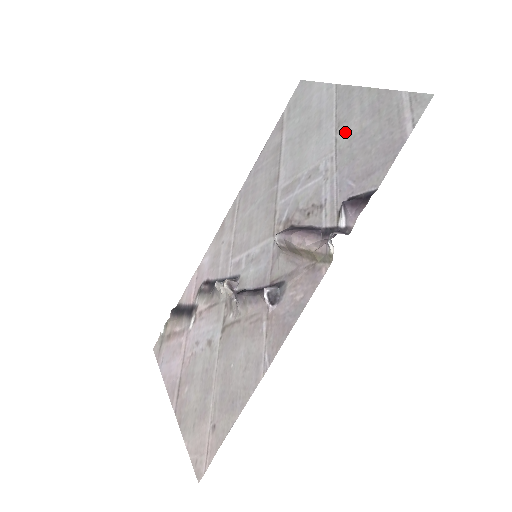
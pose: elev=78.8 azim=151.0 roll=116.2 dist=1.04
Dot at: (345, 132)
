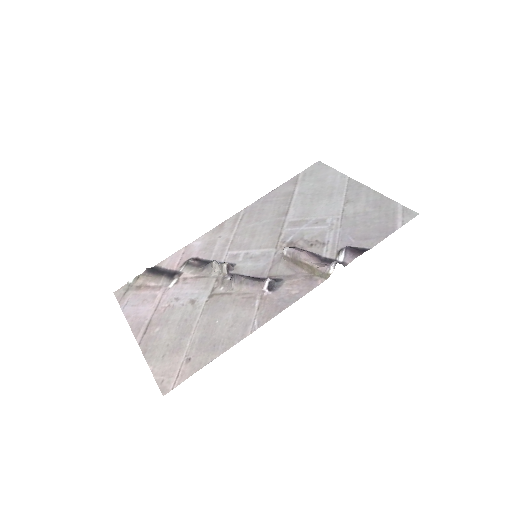
Dot at: (352, 208)
